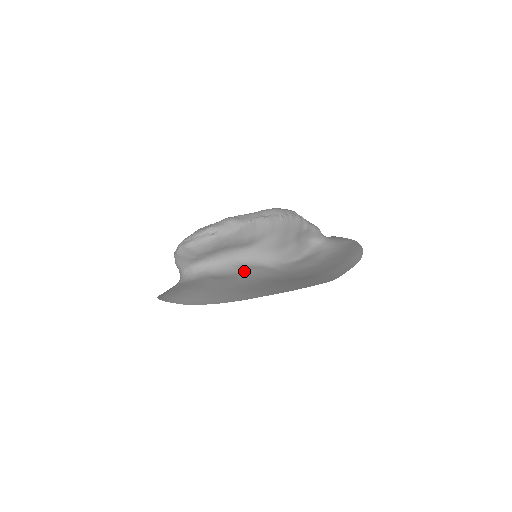
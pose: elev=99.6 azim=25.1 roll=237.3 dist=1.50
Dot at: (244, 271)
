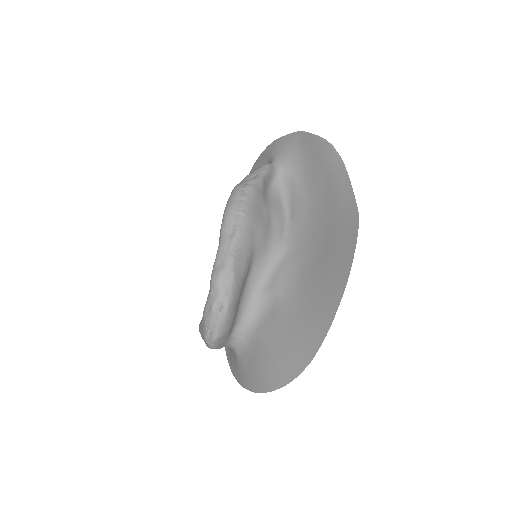
Dot at: (275, 291)
